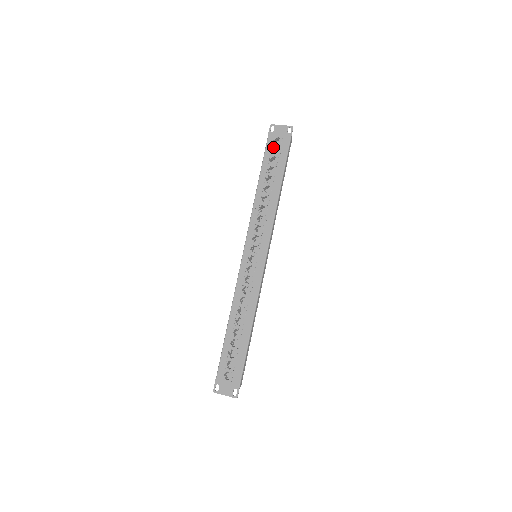
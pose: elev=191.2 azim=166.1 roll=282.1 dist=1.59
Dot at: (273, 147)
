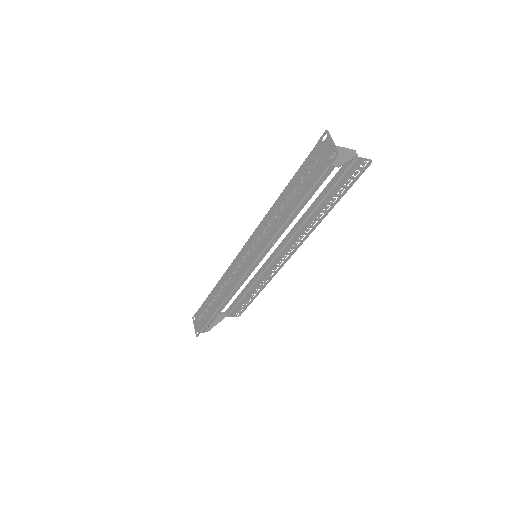
Dot at: (311, 162)
